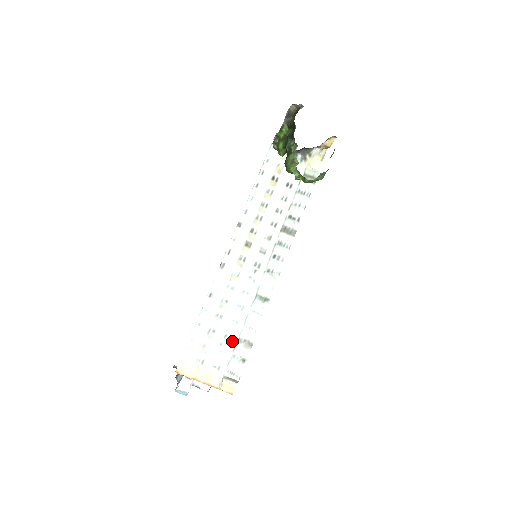
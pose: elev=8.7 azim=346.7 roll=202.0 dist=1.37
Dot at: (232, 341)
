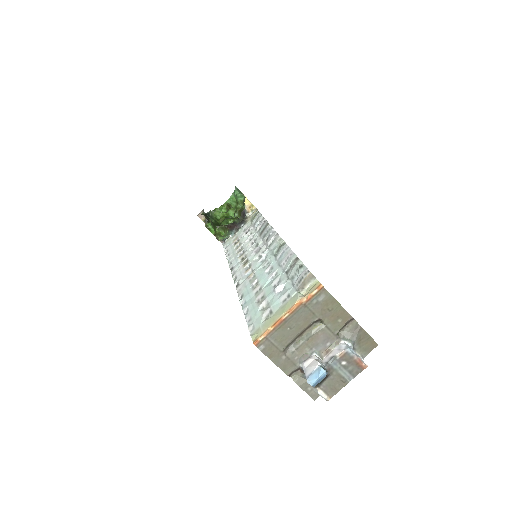
Dot at: (282, 280)
